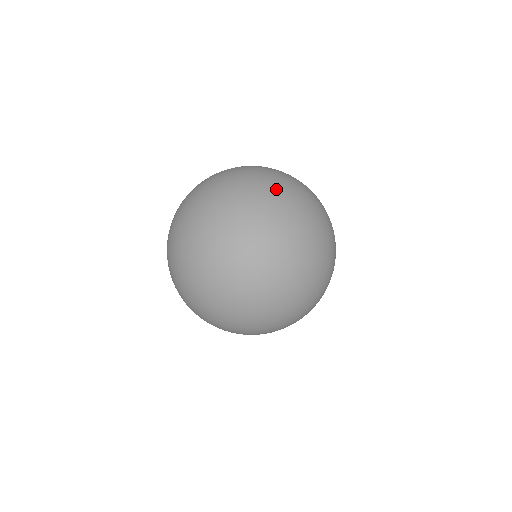
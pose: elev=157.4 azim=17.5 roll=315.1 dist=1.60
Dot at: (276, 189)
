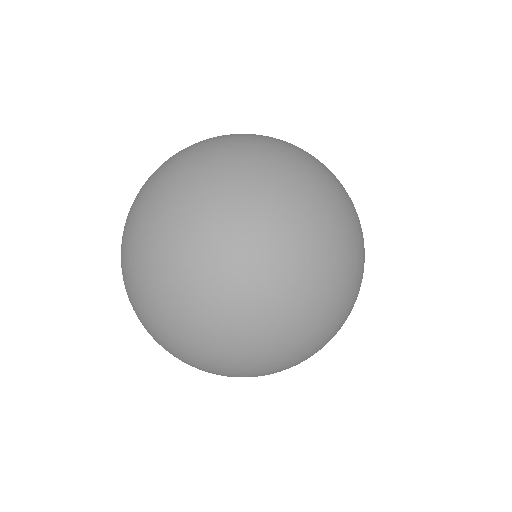
Dot at: (244, 144)
